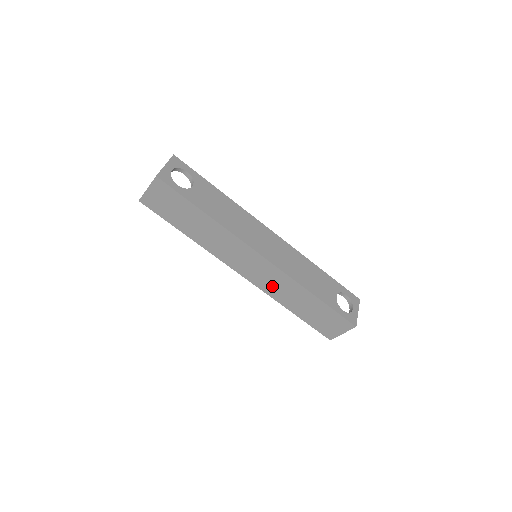
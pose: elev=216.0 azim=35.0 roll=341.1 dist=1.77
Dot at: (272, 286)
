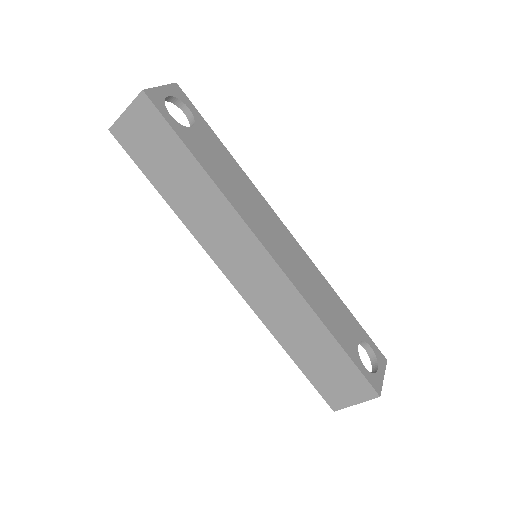
Dot at: (269, 305)
